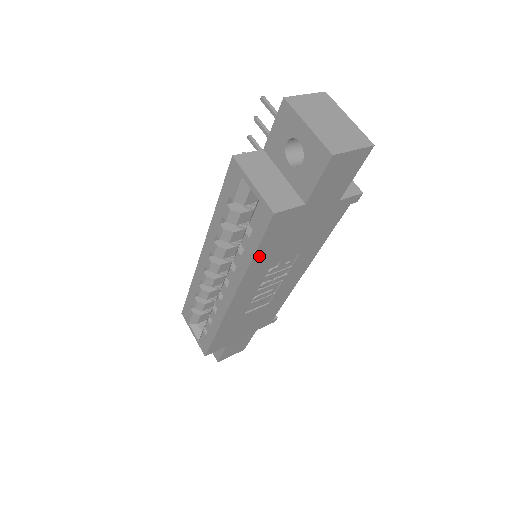
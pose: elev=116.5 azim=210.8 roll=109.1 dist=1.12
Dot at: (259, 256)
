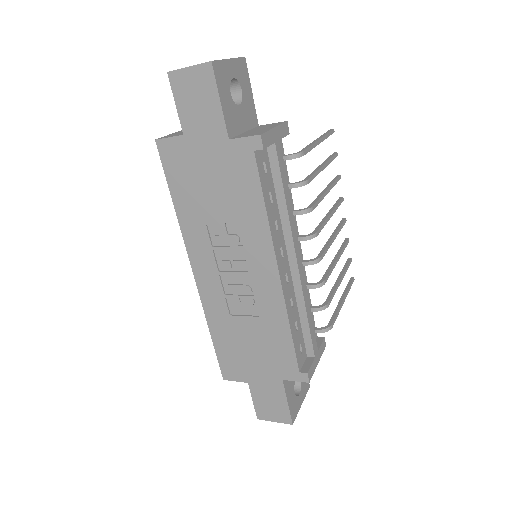
Dot at: (180, 202)
